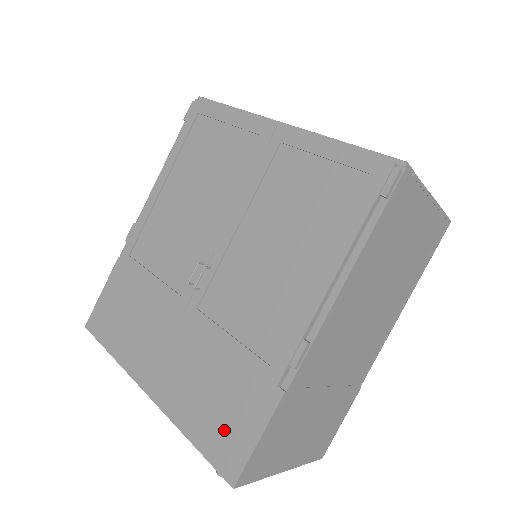
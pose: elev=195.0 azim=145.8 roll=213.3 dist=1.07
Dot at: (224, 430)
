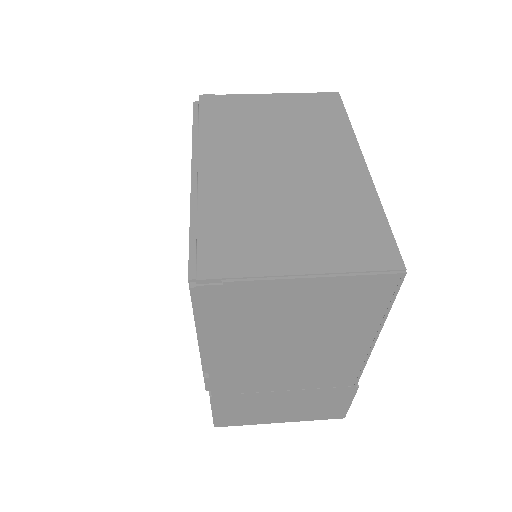
Dot at: occluded
